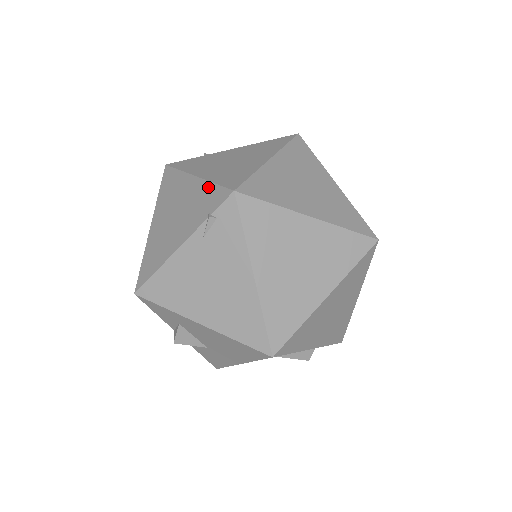
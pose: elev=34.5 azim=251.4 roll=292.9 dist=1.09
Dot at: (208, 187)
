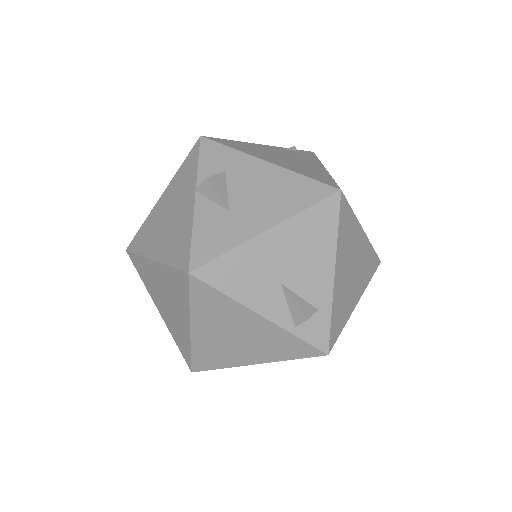
Dot at: occluded
